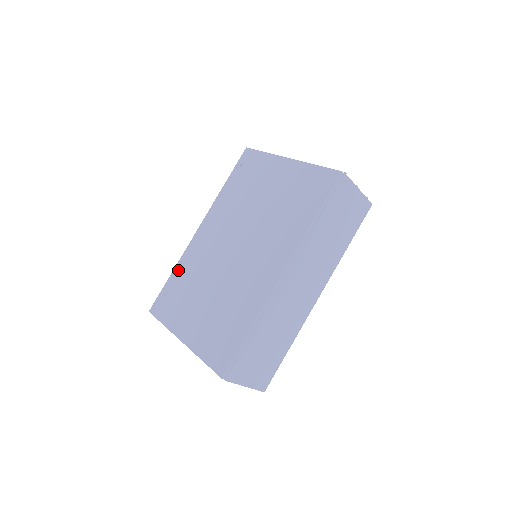
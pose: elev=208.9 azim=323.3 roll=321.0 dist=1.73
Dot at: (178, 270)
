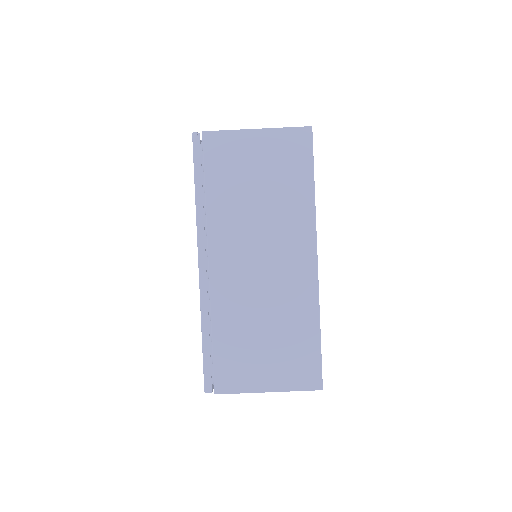
Dot at: occluded
